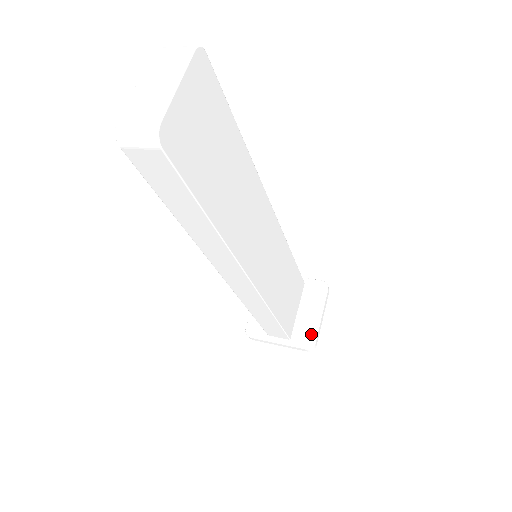
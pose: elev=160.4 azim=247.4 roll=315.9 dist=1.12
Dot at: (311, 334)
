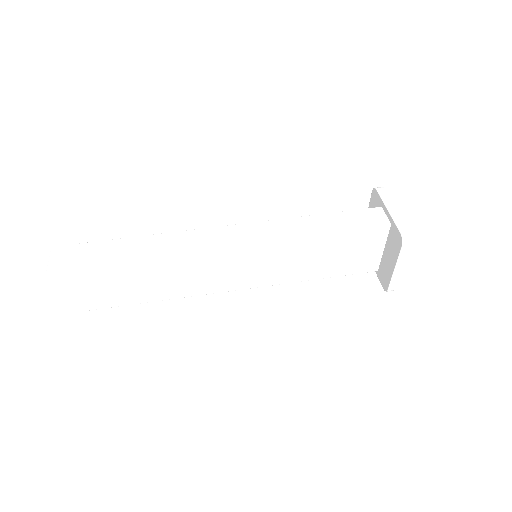
Dot at: (387, 280)
